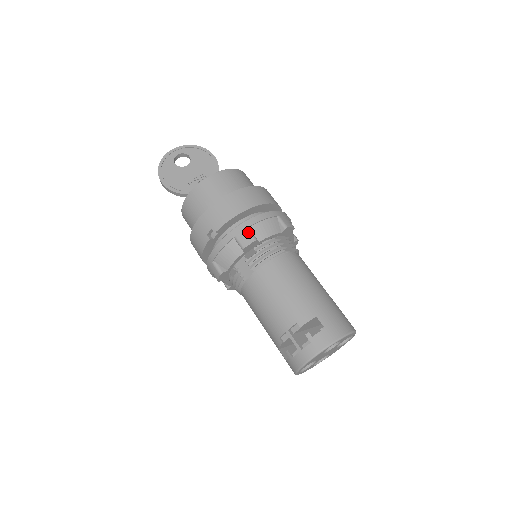
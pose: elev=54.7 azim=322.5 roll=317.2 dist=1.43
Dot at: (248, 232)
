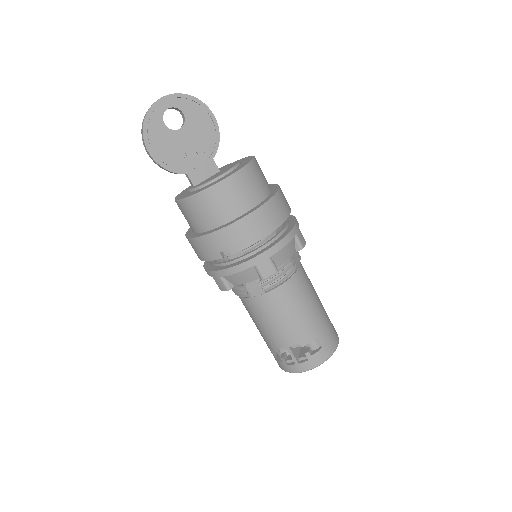
Dot at: (270, 262)
